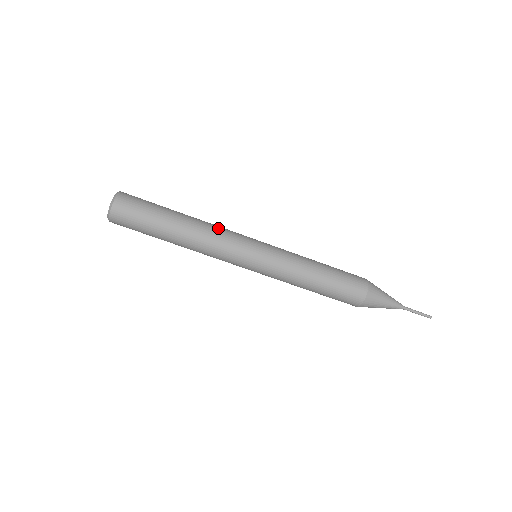
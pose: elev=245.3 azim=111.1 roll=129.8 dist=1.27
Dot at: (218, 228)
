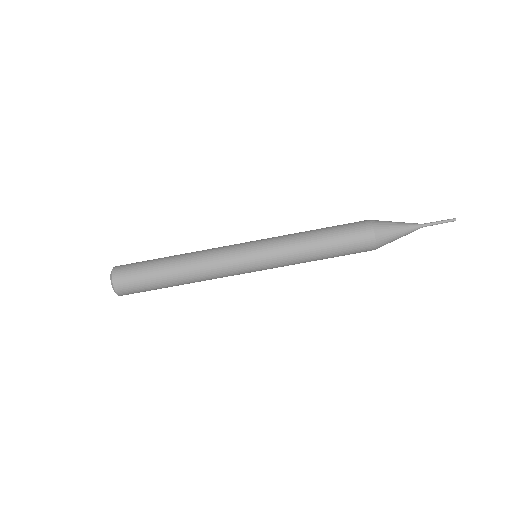
Dot at: (208, 255)
